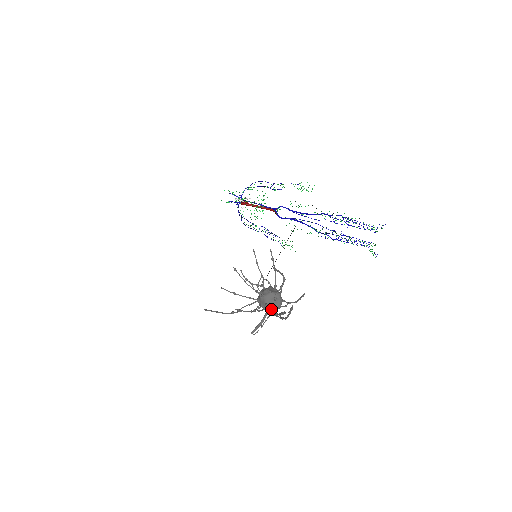
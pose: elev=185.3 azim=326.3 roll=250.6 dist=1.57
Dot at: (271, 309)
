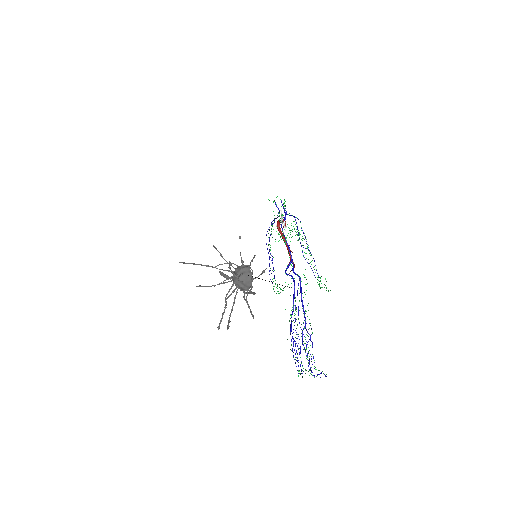
Dot at: (233, 290)
